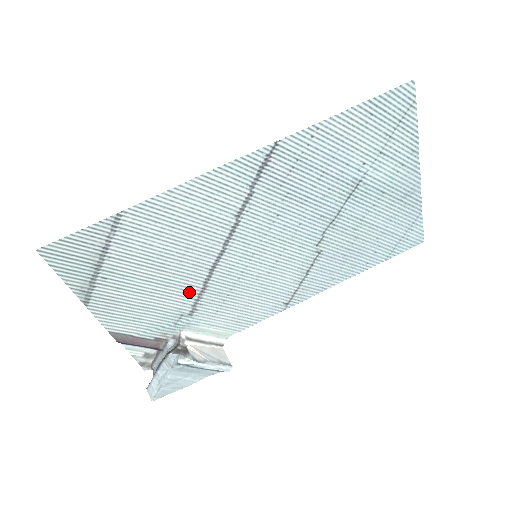
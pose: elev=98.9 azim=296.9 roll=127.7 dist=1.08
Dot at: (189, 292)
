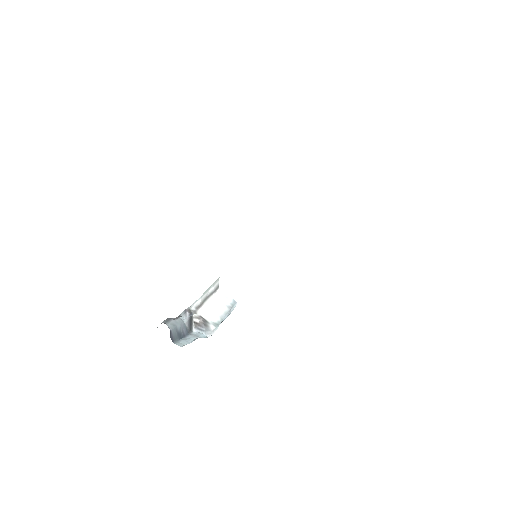
Dot at: occluded
